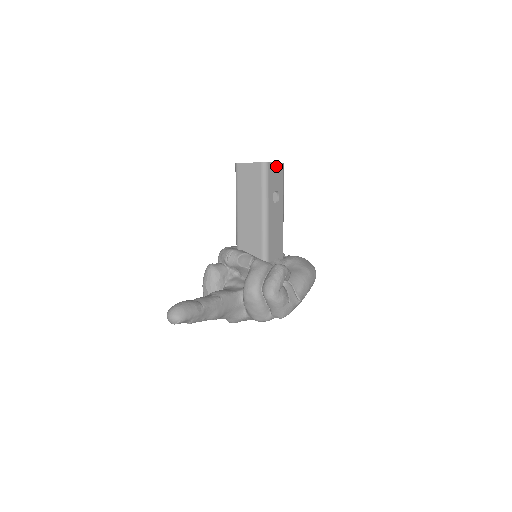
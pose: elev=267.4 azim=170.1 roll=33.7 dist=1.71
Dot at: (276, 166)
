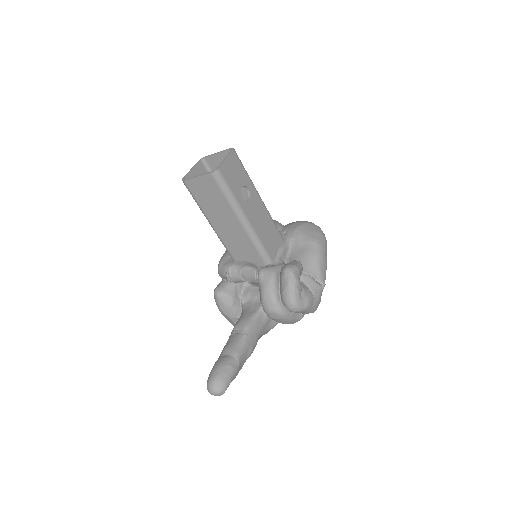
Dot at: (228, 162)
